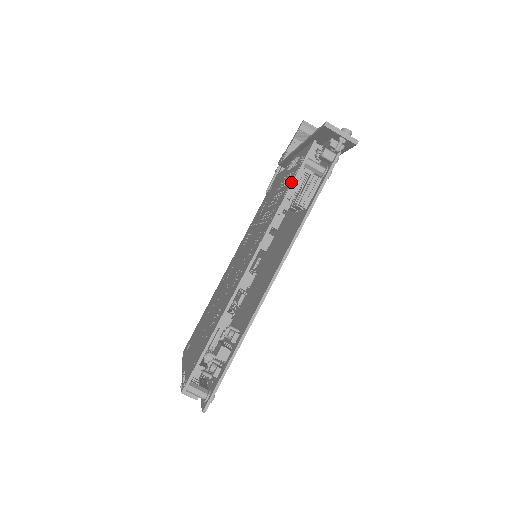
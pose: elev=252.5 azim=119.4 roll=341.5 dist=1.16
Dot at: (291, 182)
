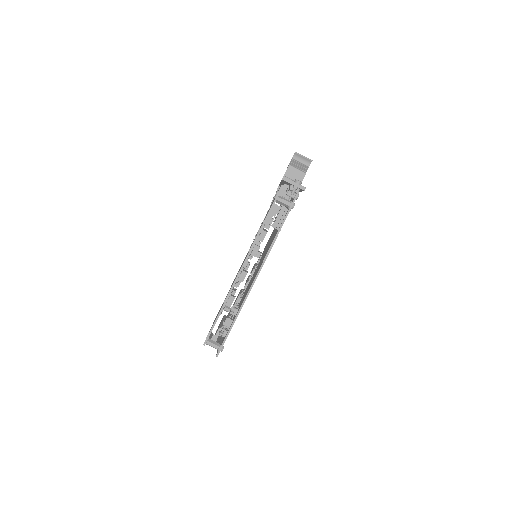
Dot at: (268, 213)
